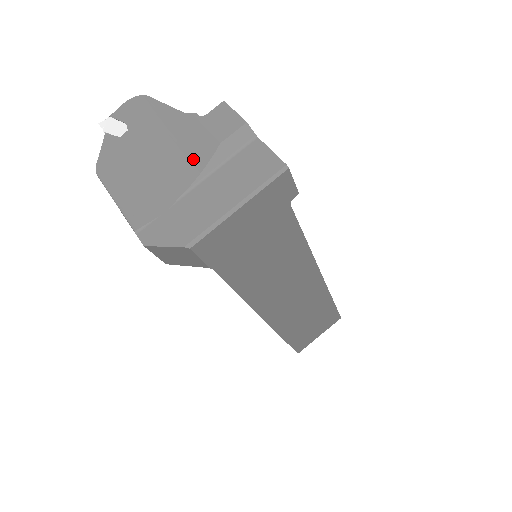
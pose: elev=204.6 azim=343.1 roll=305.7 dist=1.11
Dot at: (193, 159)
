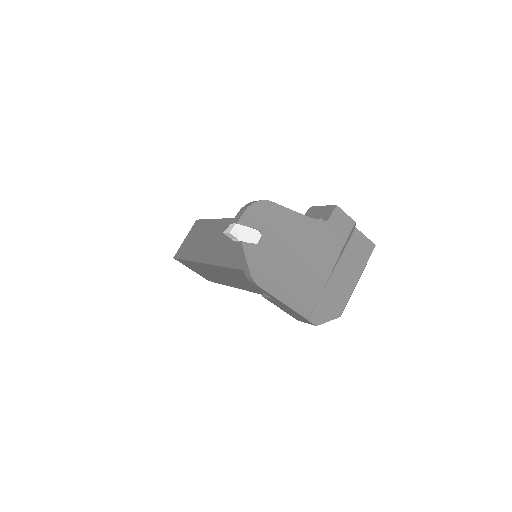
Dot at: (327, 255)
